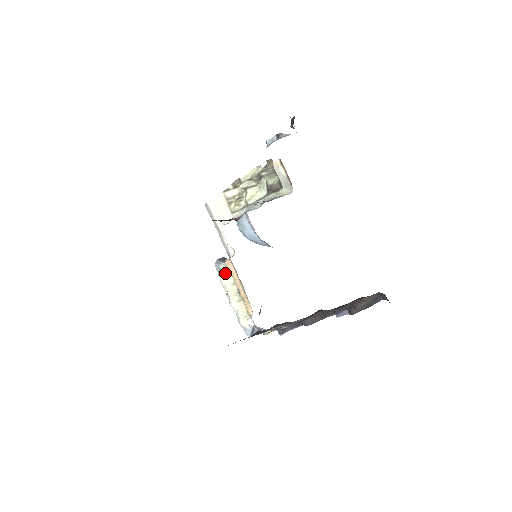
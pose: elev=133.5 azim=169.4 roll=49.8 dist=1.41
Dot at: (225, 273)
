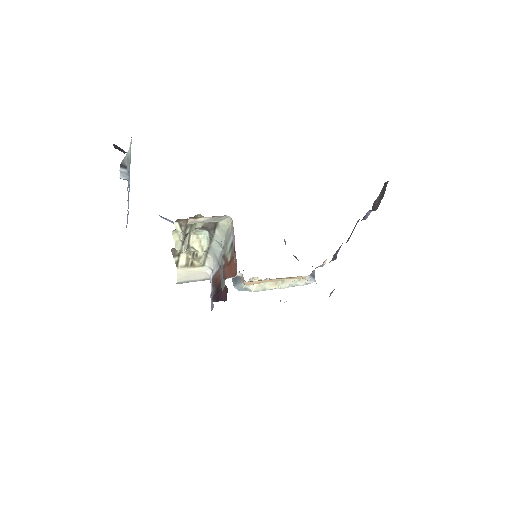
Dot at: (252, 285)
